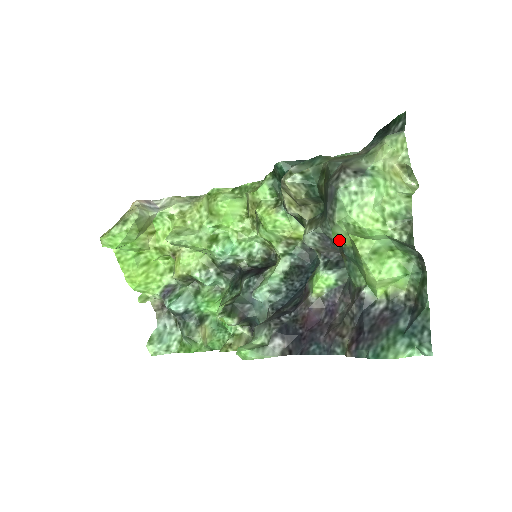
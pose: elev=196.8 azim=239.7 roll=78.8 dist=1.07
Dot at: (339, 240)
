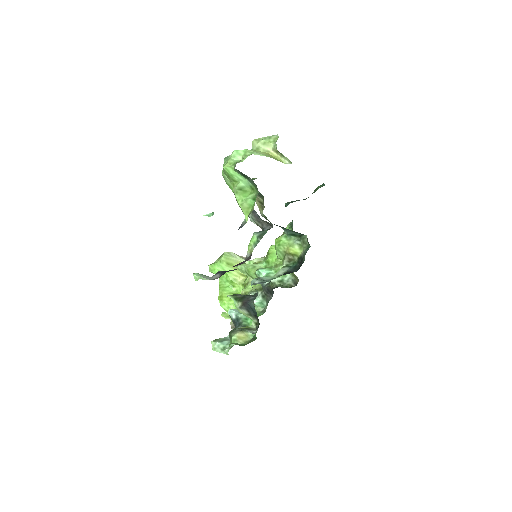
Dot at: occluded
